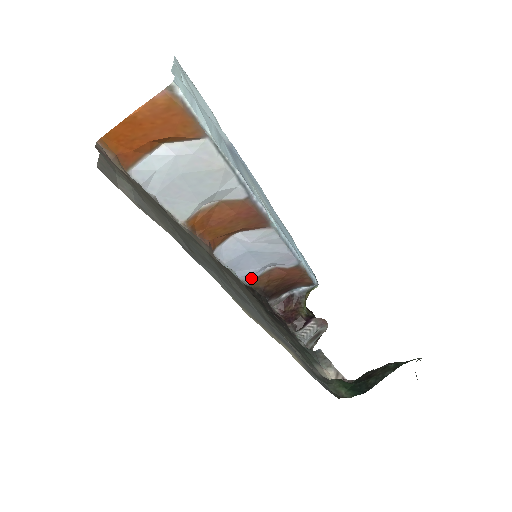
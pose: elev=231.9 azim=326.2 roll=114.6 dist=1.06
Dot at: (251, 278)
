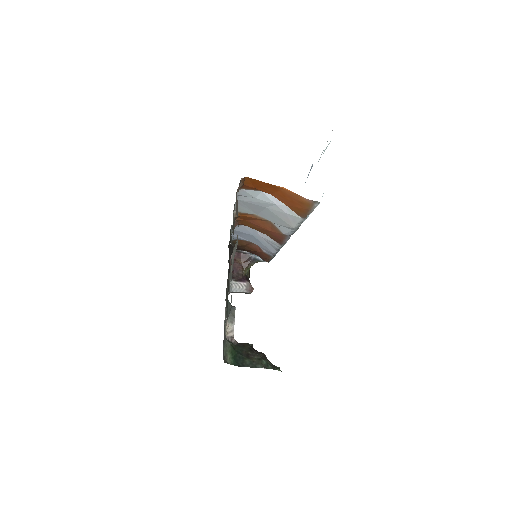
Dot at: (238, 239)
